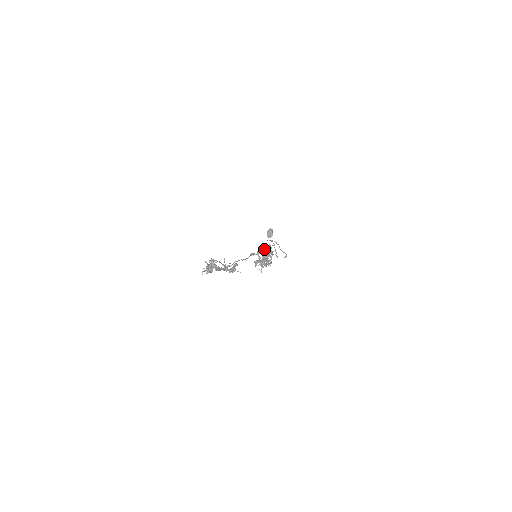
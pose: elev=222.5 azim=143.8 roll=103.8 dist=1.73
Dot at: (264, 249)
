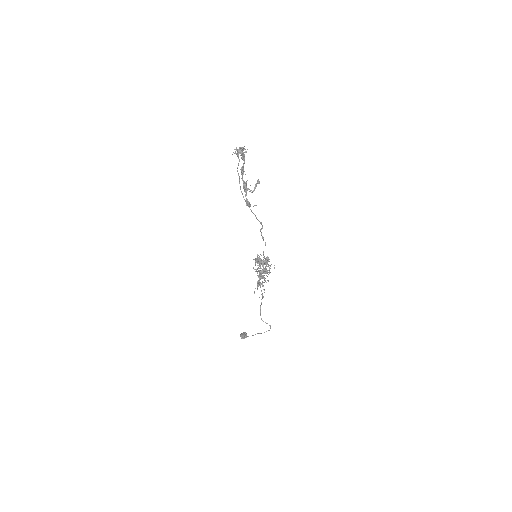
Dot at: occluded
